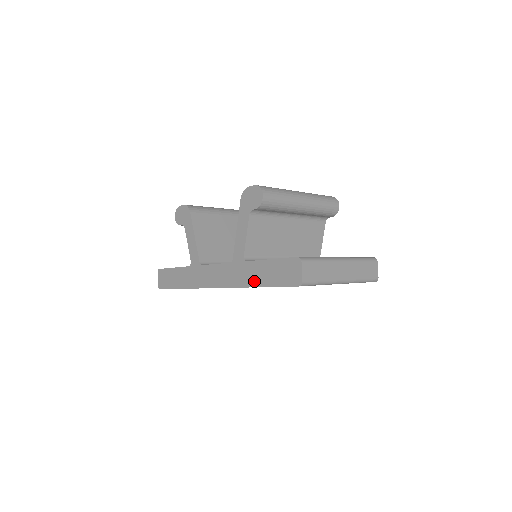
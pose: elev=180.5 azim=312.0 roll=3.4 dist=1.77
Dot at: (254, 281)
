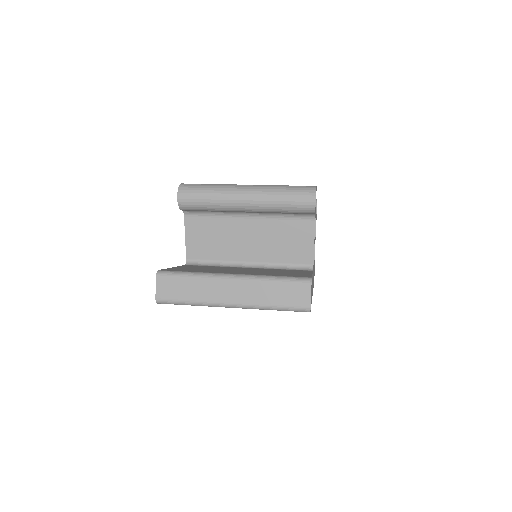
Dot at: occluded
